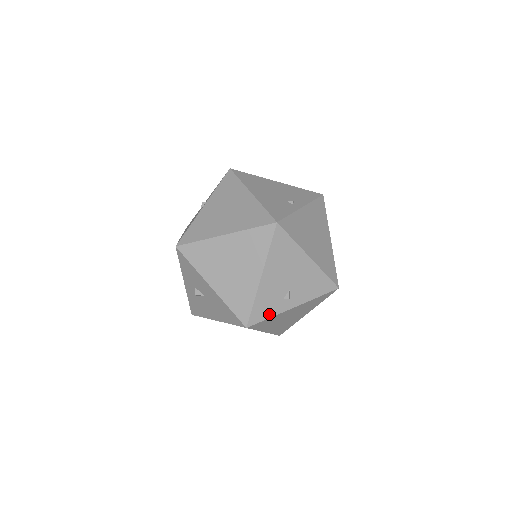
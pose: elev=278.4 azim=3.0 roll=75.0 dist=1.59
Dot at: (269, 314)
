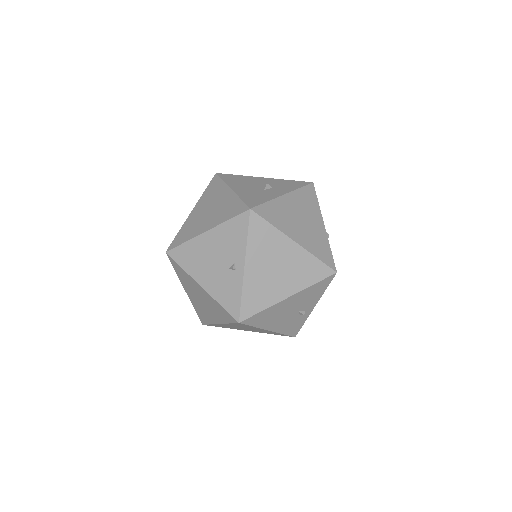
Dot at: (301, 324)
